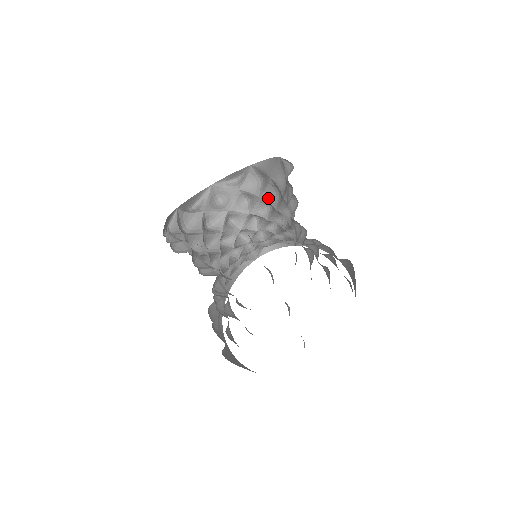
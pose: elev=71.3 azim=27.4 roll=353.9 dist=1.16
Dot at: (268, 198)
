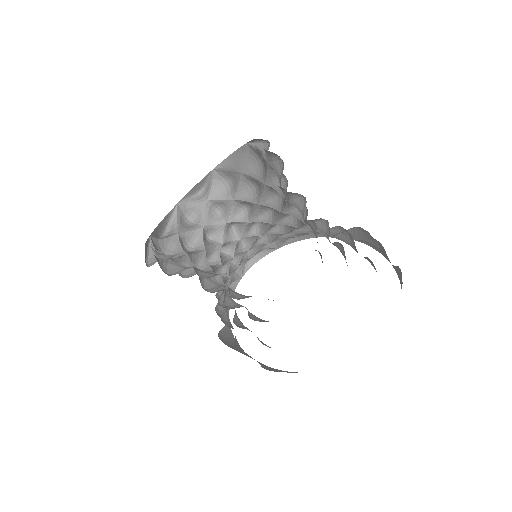
Dot at: (243, 197)
